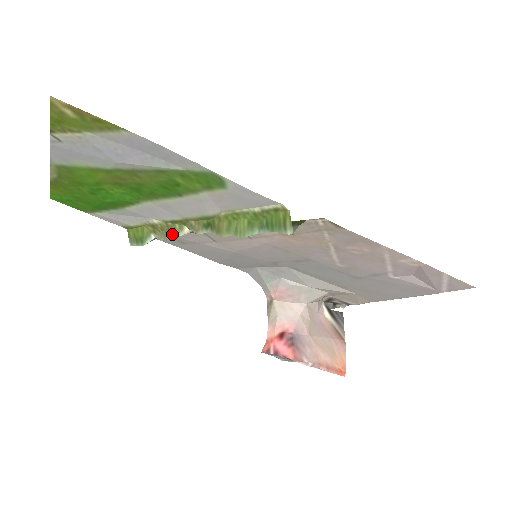
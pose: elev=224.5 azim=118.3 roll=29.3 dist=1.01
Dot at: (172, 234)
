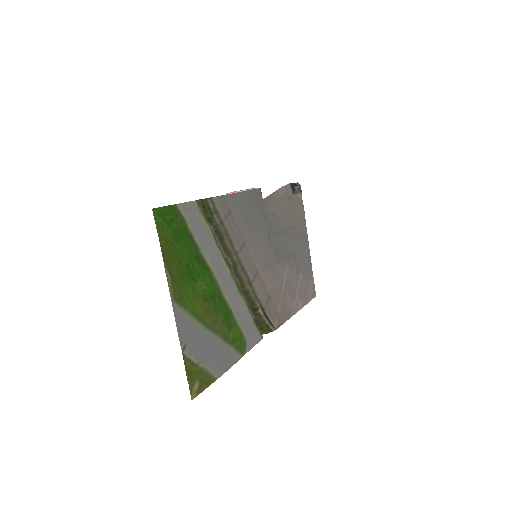
Dot at: occluded
